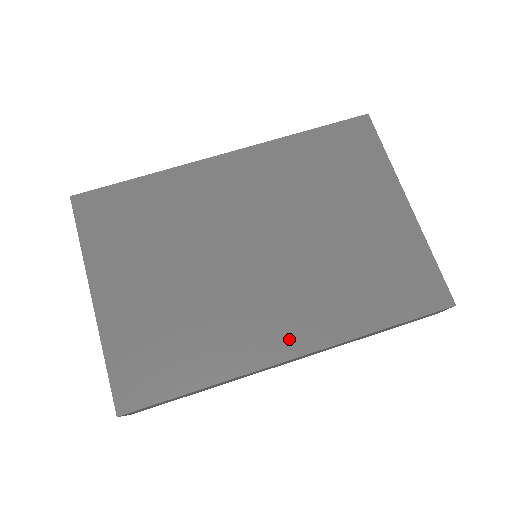
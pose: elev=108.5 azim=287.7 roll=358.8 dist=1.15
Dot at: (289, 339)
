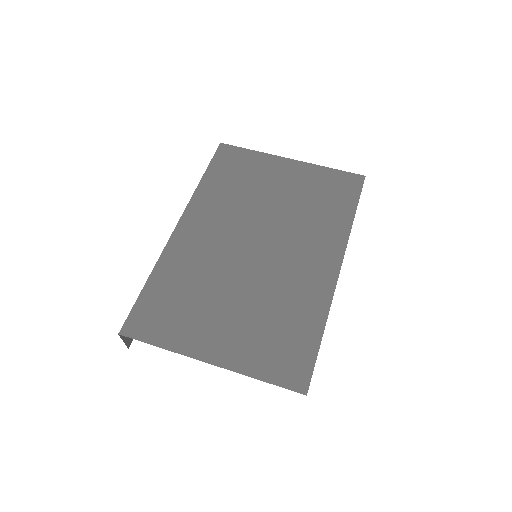
Dot at: (327, 264)
